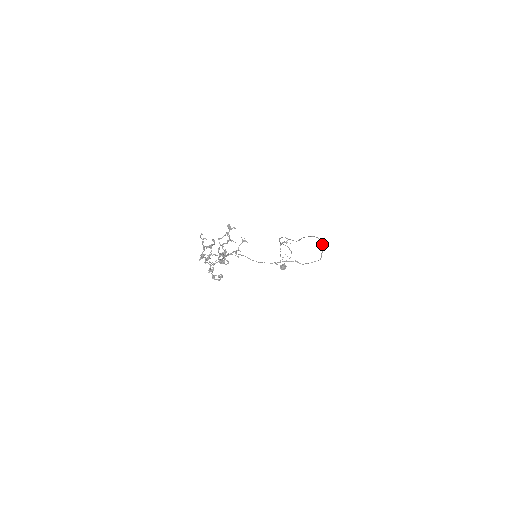
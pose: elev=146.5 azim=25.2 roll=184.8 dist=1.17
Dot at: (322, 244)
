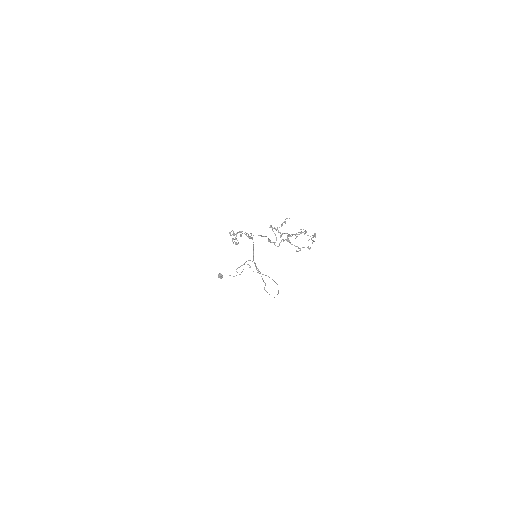
Dot at: occluded
